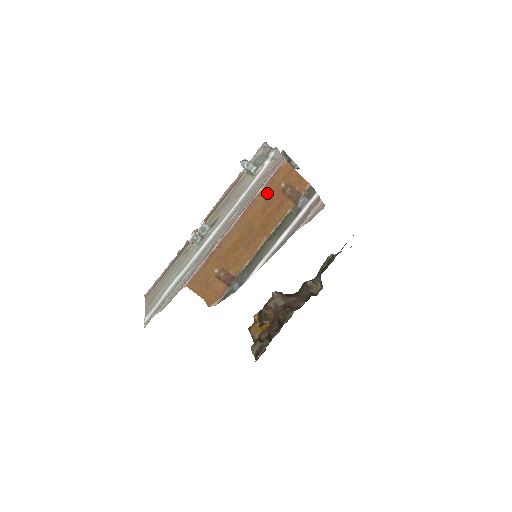
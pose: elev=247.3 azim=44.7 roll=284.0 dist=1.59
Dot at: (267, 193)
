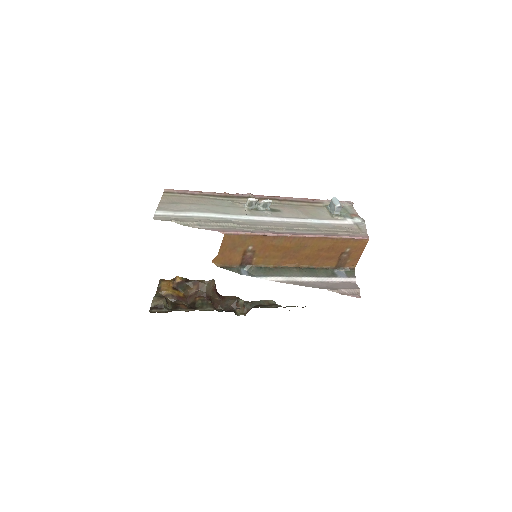
Dot at: (337, 243)
